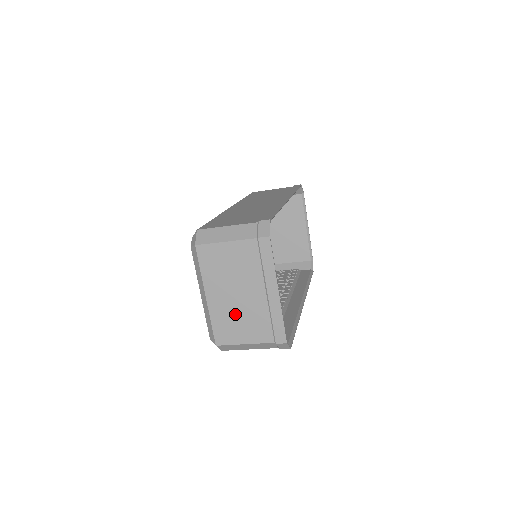
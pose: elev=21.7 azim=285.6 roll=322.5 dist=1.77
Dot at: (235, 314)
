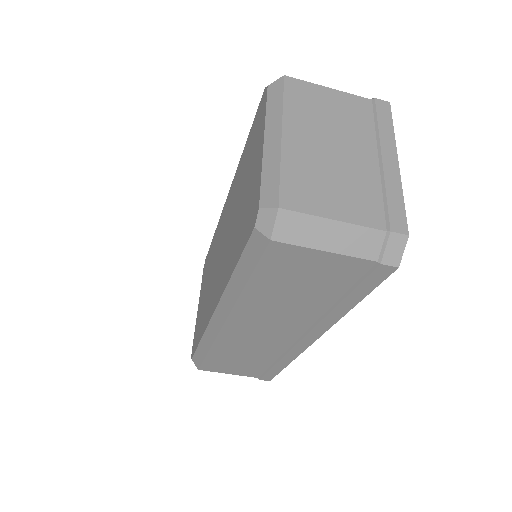
Dot at: (325, 171)
